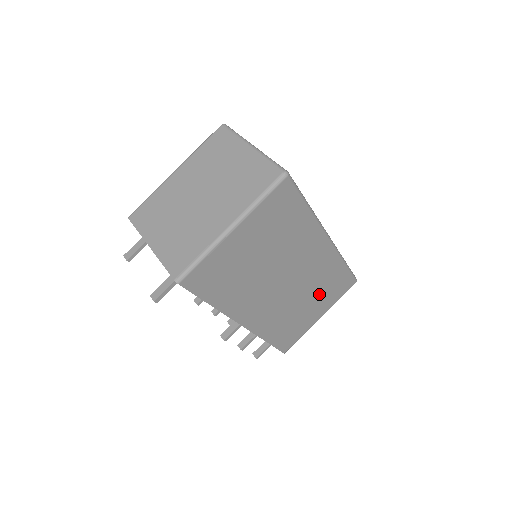
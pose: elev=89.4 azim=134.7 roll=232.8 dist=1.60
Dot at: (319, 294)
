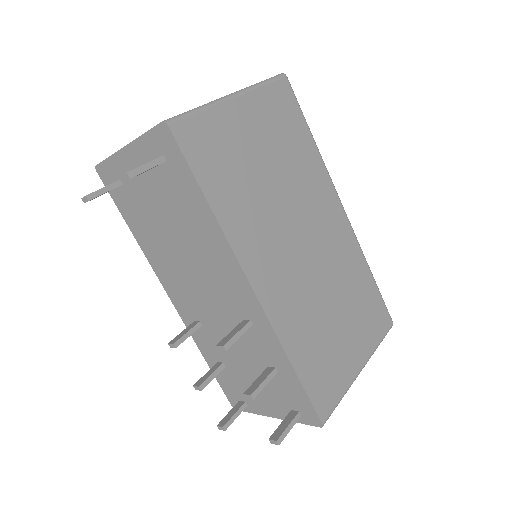
Dot at: (350, 308)
